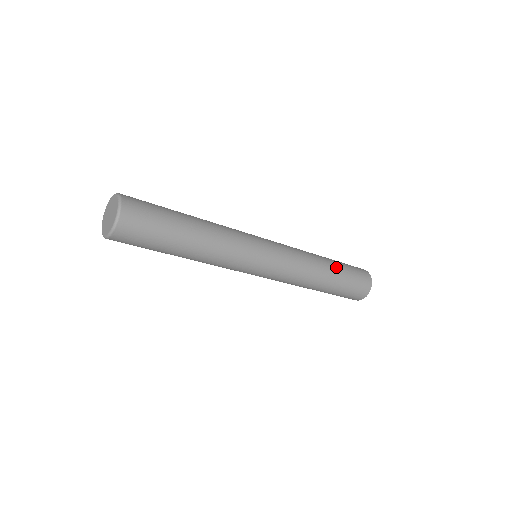
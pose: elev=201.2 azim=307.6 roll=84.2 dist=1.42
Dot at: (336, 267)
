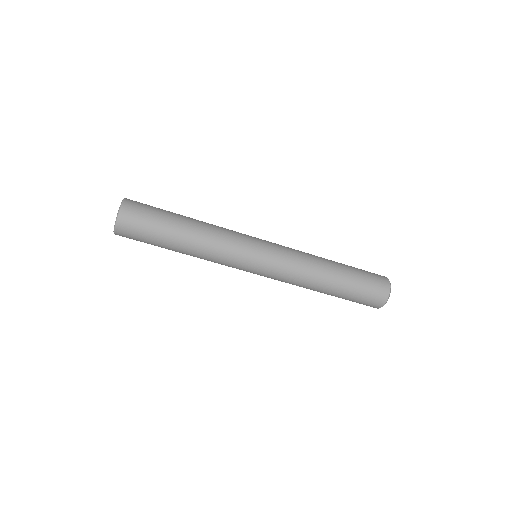
Dot at: (343, 271)
